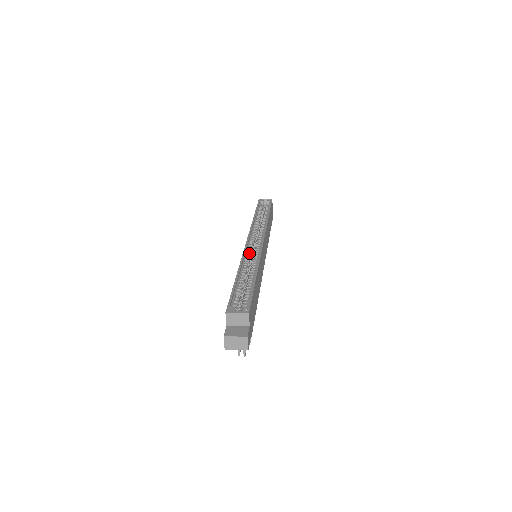
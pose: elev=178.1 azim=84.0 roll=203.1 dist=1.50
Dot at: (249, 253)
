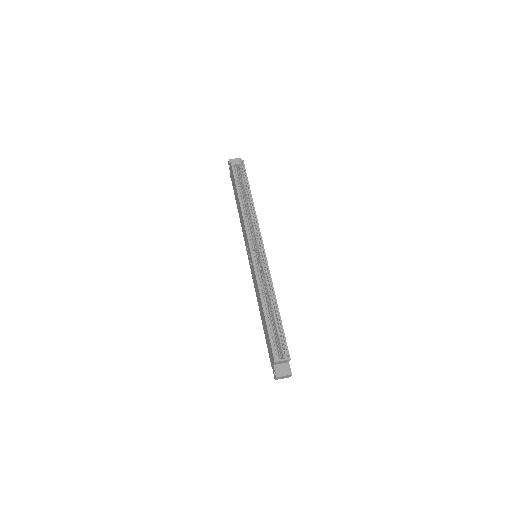
Dot at: (259, 270)
